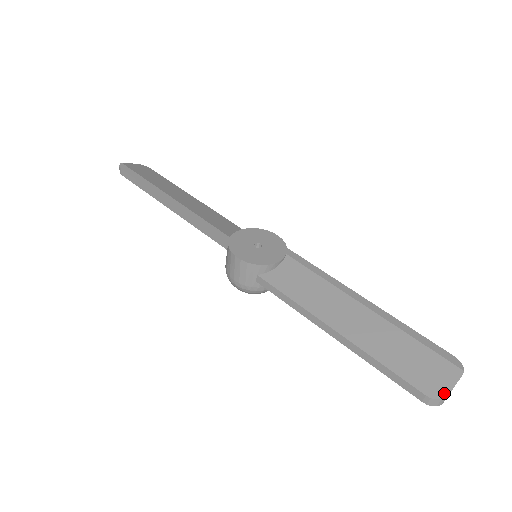
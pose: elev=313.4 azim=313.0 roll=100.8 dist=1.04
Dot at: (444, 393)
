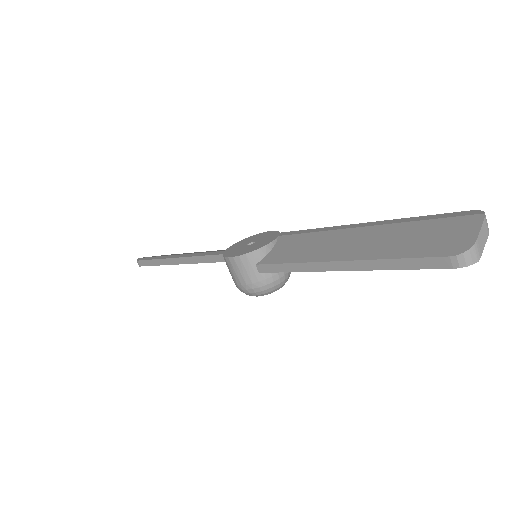
Dot at: (470, 243)
